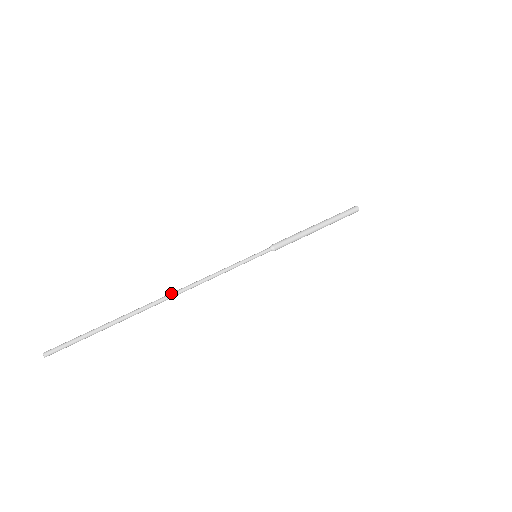
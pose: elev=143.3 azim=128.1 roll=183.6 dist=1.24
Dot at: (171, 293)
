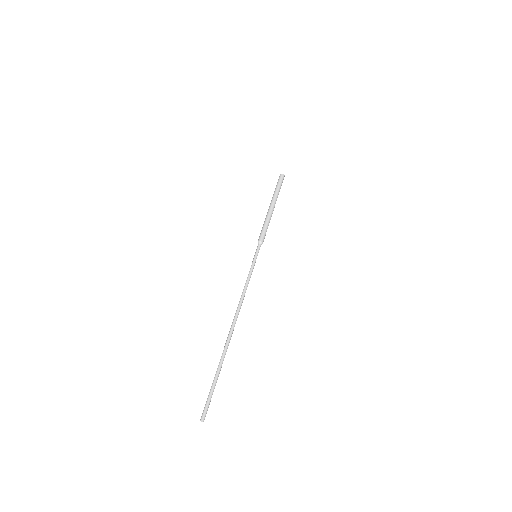
Dot at: occluded
